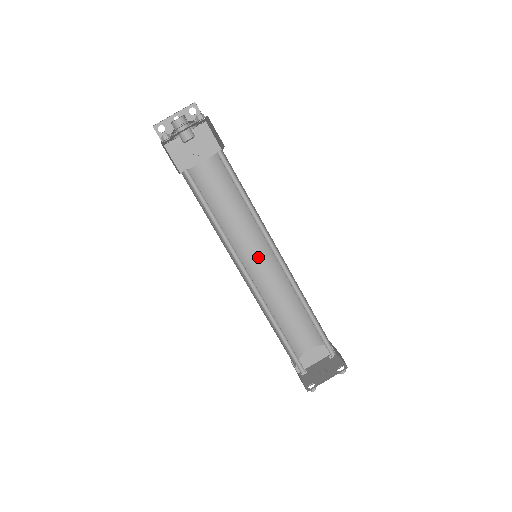
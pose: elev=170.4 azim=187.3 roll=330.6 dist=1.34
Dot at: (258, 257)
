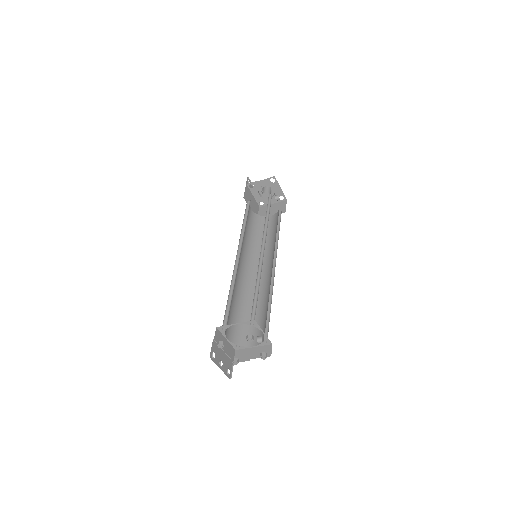
Dot at: (242, 264)
